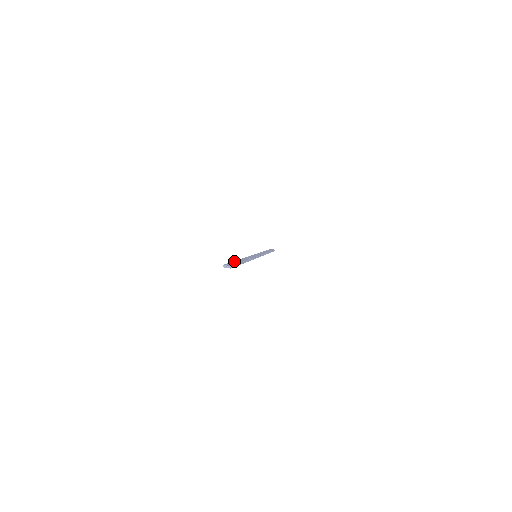
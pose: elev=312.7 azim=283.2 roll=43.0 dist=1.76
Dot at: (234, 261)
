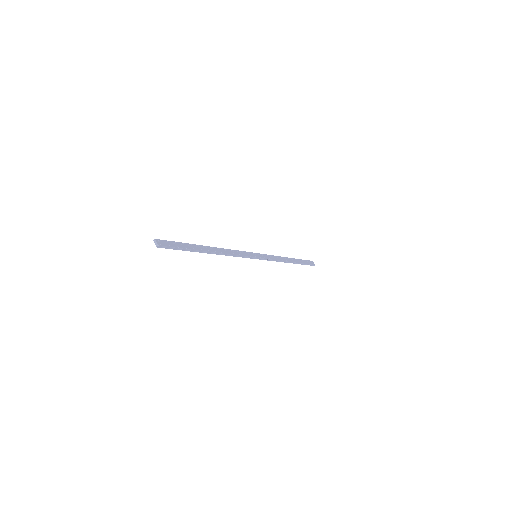
Dot at: (189, 244)
